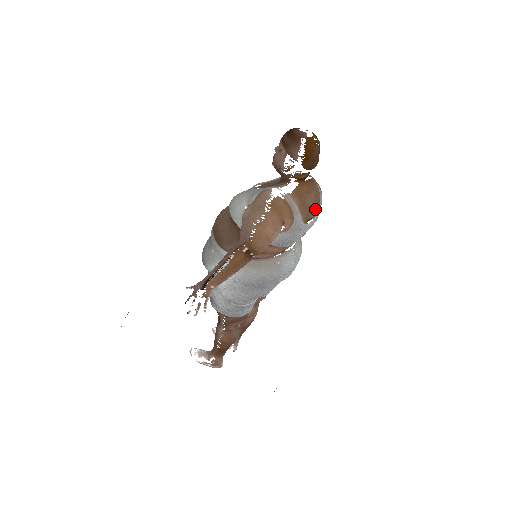
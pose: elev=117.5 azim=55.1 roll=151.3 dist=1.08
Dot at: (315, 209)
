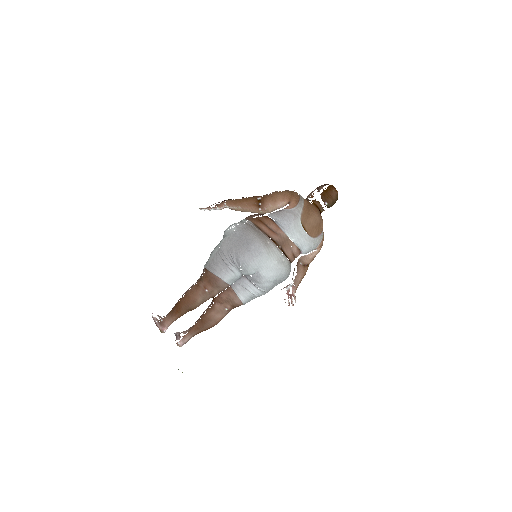
Dot at: (312, 230)
